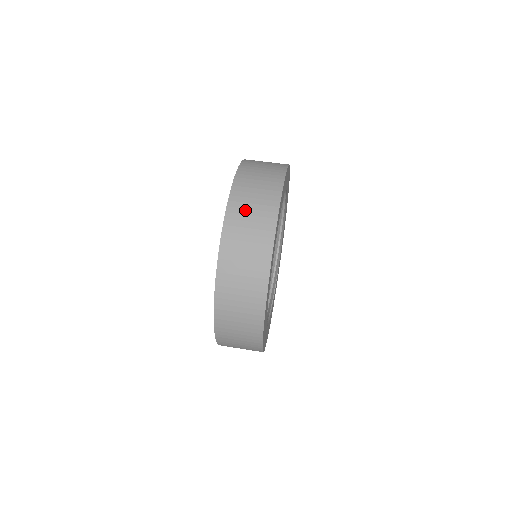
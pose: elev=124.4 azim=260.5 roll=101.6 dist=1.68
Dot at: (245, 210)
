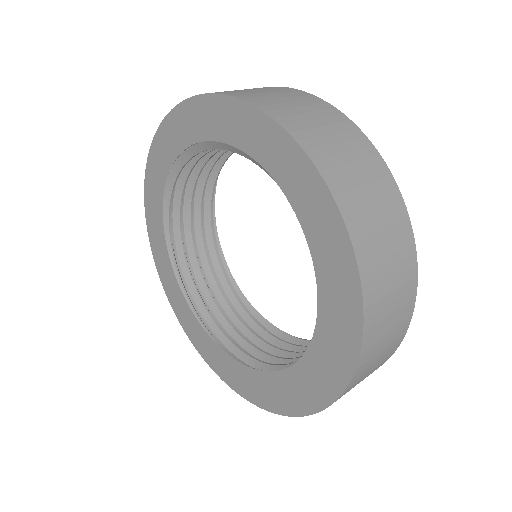
Dot at: occluded
